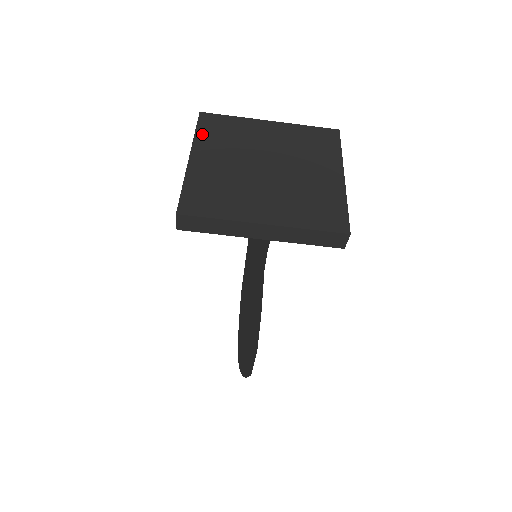
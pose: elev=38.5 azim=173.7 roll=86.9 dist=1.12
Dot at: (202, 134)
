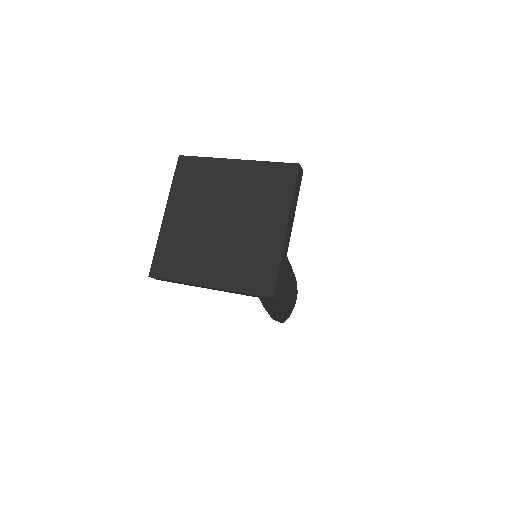
Dot at: (177, 185)
